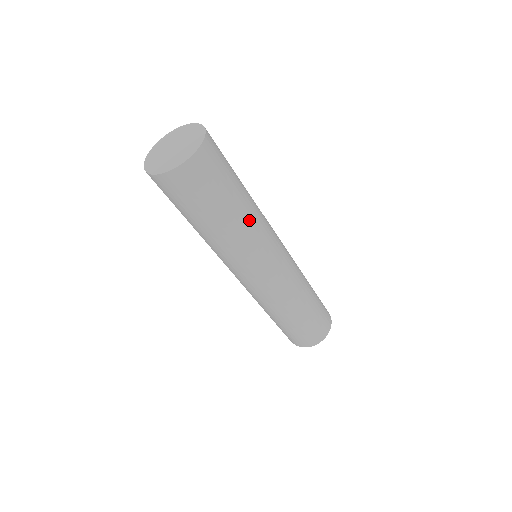
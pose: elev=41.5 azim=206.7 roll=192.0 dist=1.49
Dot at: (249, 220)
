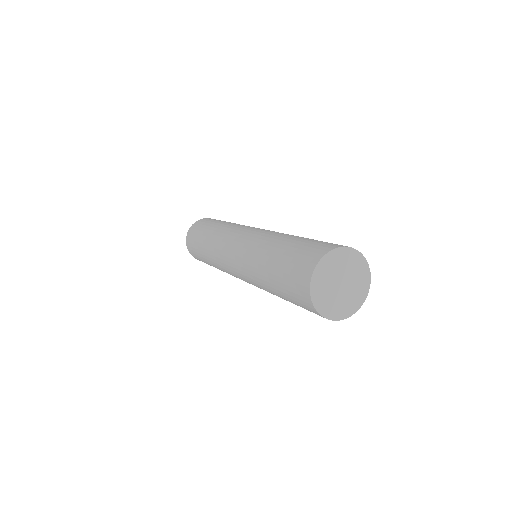
Dot at: occluded
